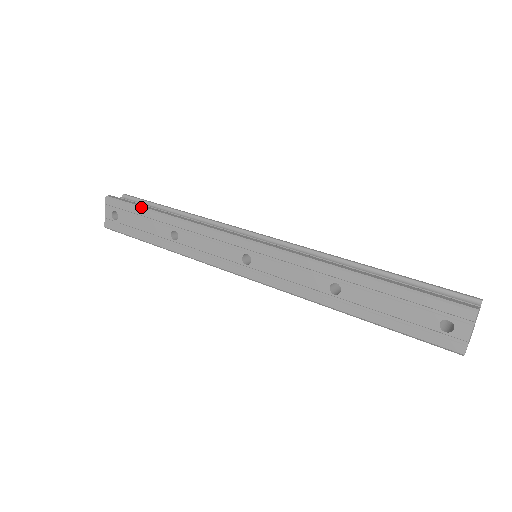
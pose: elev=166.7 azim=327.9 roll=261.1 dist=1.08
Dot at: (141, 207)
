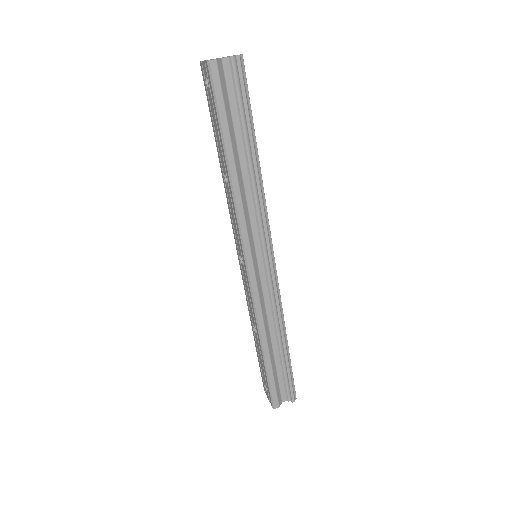
Dot at: (221, 128)
